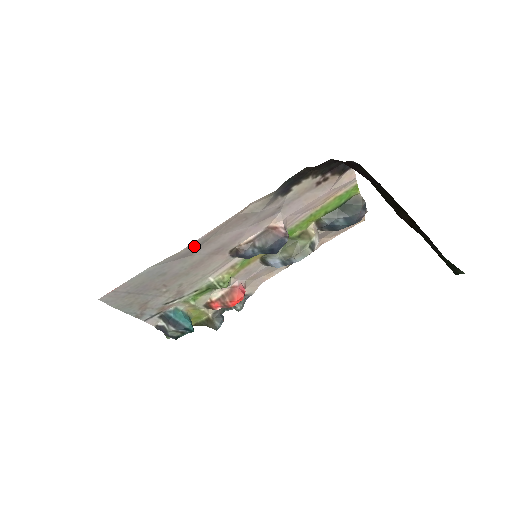
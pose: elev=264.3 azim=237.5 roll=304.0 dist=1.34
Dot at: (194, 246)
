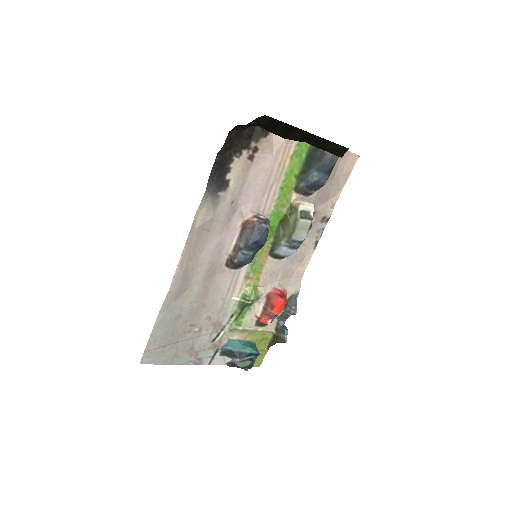
Dot at: (180, 279)
